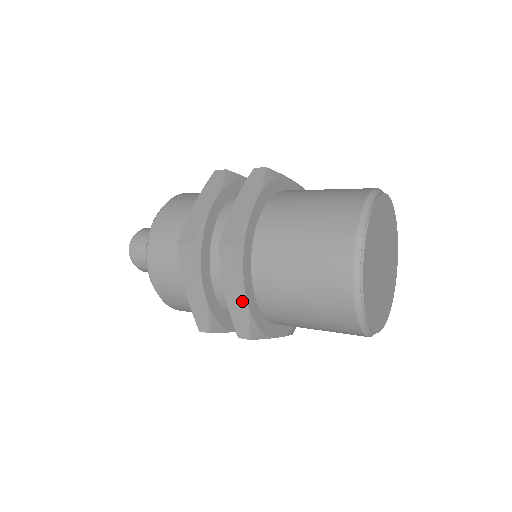
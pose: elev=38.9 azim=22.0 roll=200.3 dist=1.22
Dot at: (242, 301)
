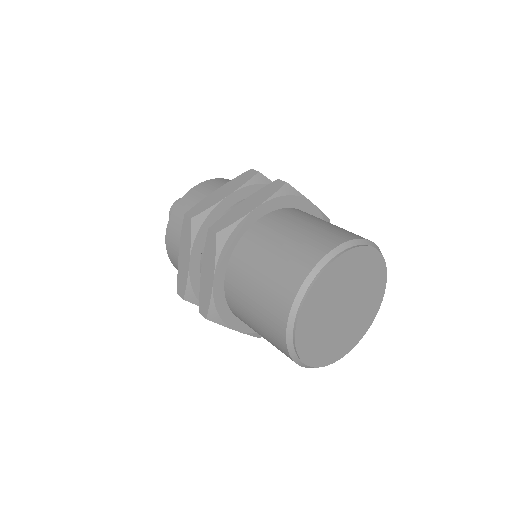
Dot at: (248, 209)
